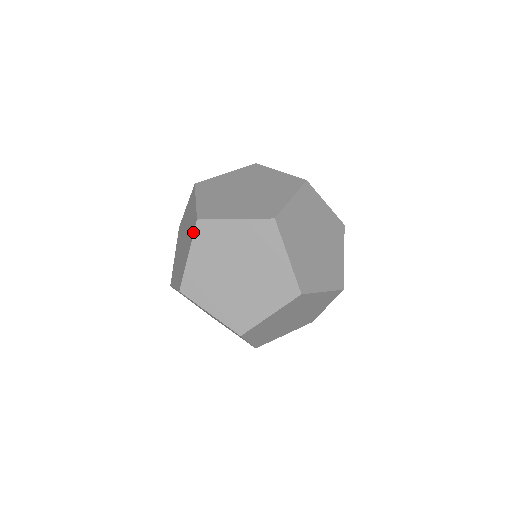
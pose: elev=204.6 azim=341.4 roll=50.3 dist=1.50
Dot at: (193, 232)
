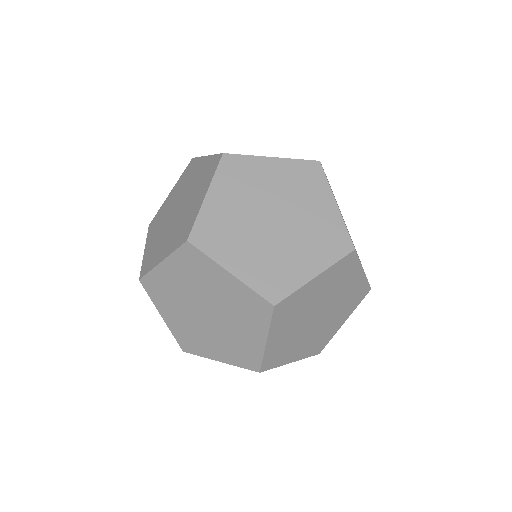
Dot at: (177, 246)
